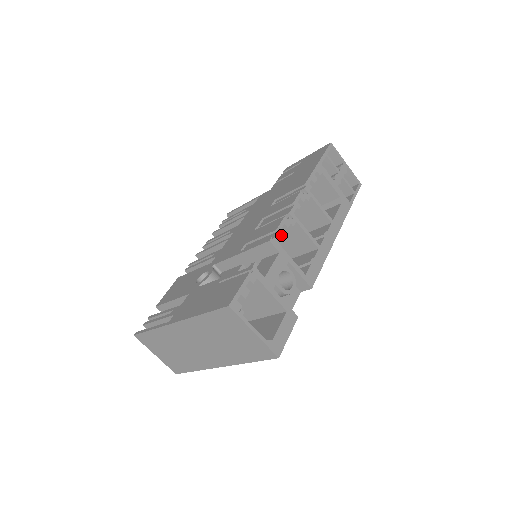
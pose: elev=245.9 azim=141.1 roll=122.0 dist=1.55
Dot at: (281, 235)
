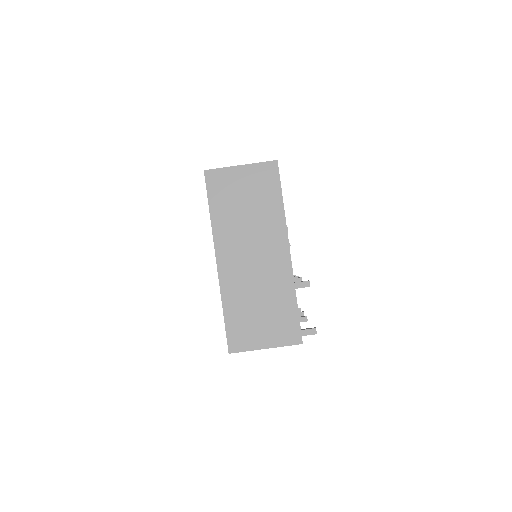
Dot at: occluded
